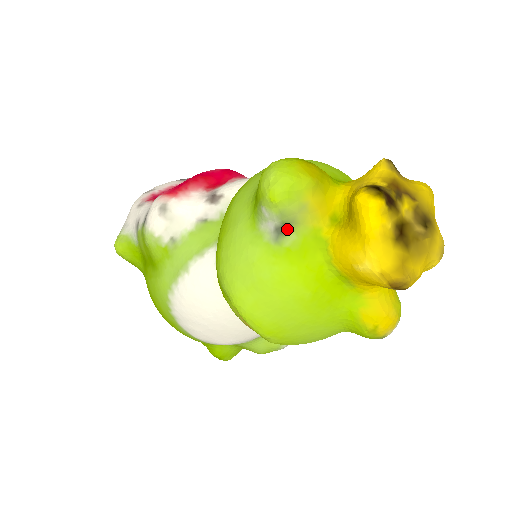
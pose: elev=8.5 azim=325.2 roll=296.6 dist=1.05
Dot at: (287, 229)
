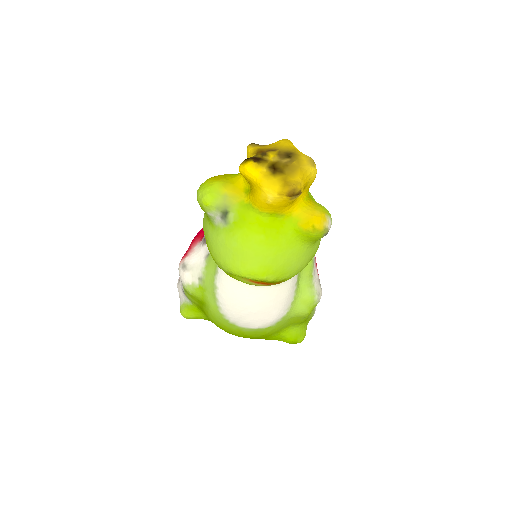
Dot at: (226, 213)
